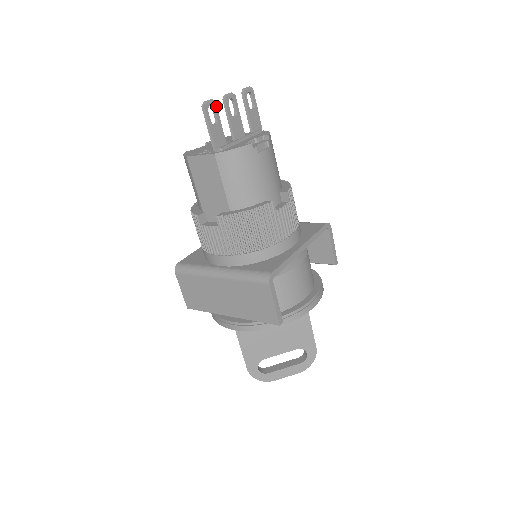
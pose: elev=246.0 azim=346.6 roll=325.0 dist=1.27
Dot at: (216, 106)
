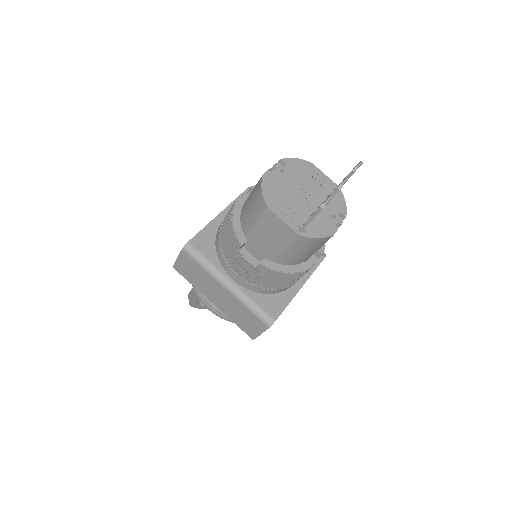
Dot at: occluded
